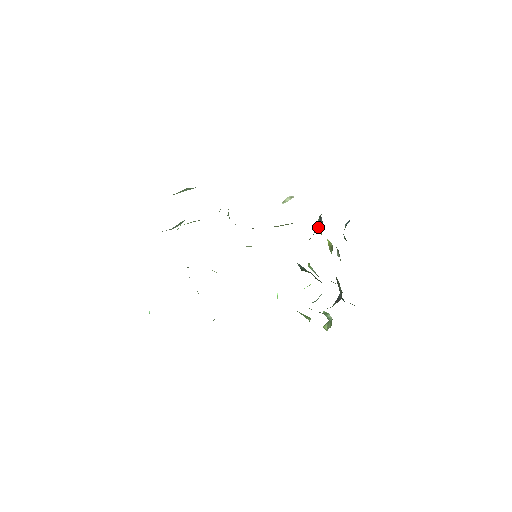
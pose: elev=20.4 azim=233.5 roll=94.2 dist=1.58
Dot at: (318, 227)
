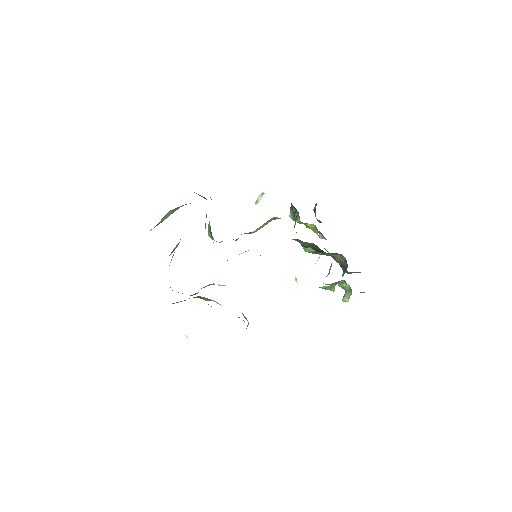
Dot at: (292, 219)
